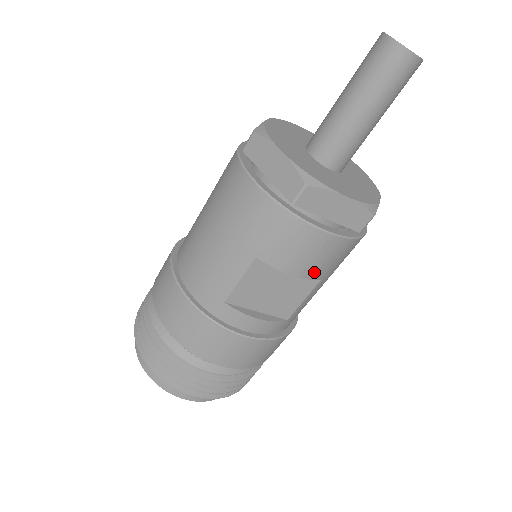
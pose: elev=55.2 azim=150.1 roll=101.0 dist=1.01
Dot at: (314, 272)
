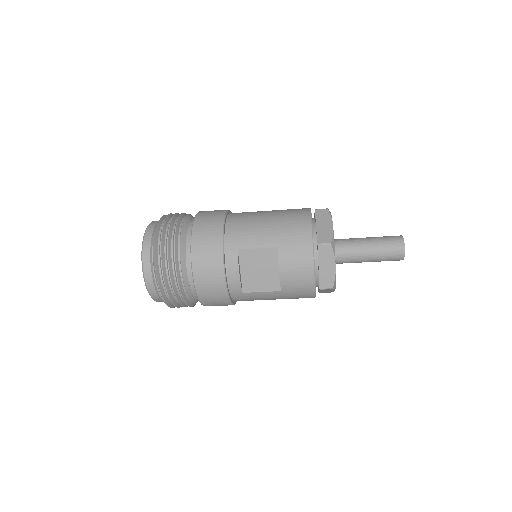
Dot at: (286, 282)
